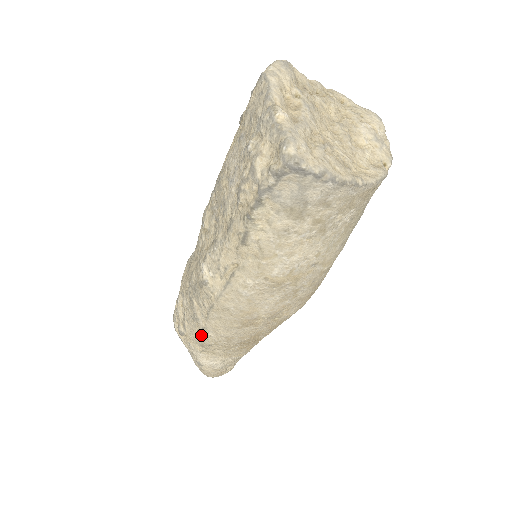
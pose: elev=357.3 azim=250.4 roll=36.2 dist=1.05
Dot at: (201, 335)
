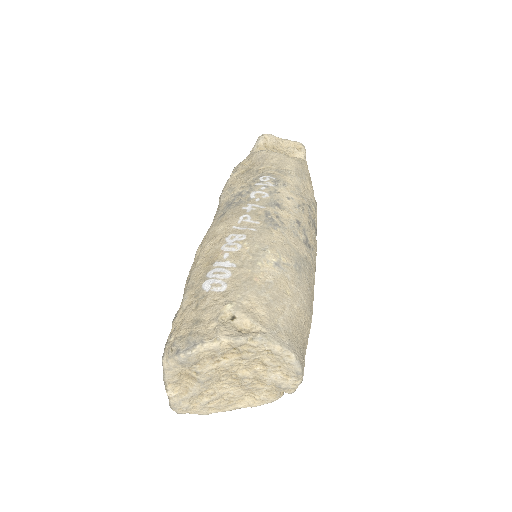
Dot at: occluded
